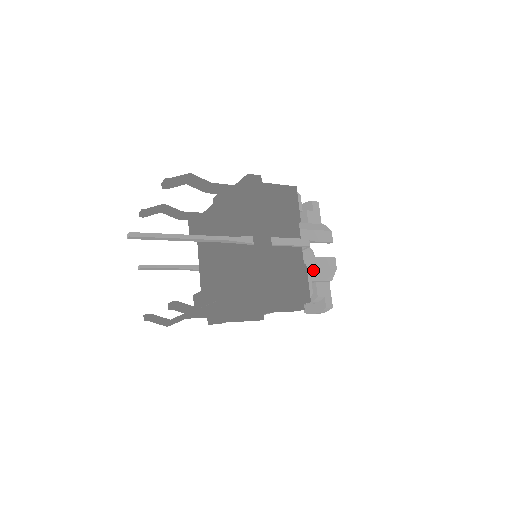
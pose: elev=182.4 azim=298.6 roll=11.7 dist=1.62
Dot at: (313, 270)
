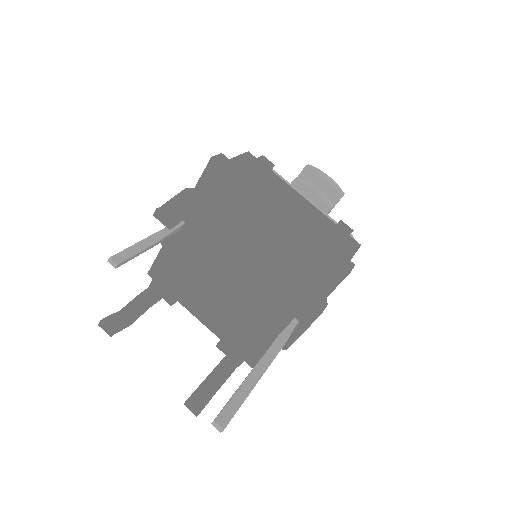
Dot at: occluded
